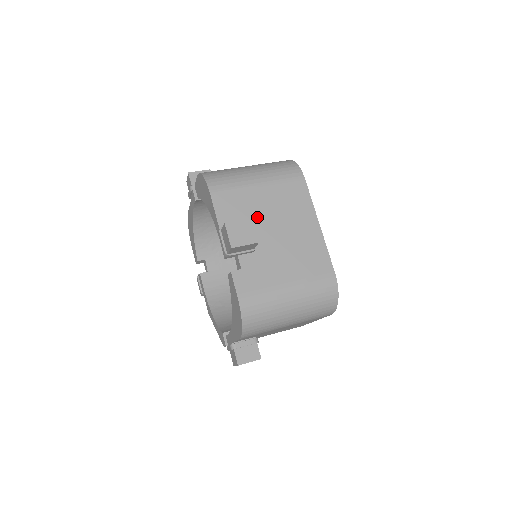
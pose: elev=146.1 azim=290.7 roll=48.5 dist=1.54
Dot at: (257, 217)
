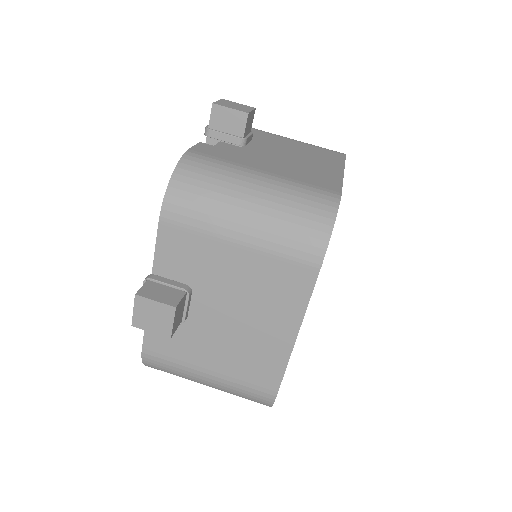
Dot at: (211, 284)
